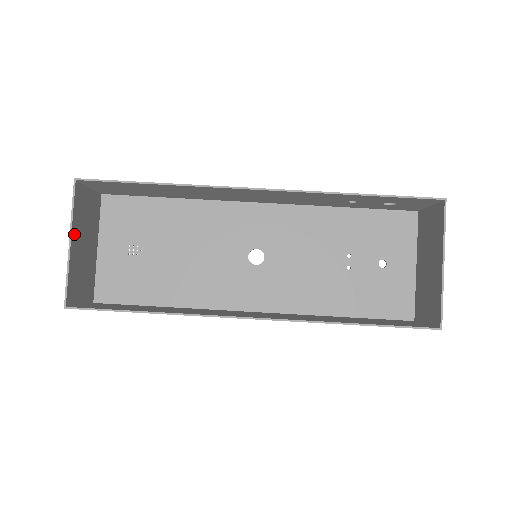
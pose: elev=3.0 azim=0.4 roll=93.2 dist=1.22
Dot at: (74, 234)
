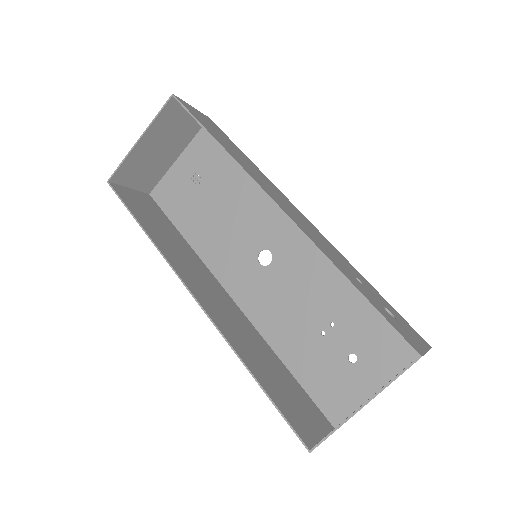
Dot at: (148, 135)
